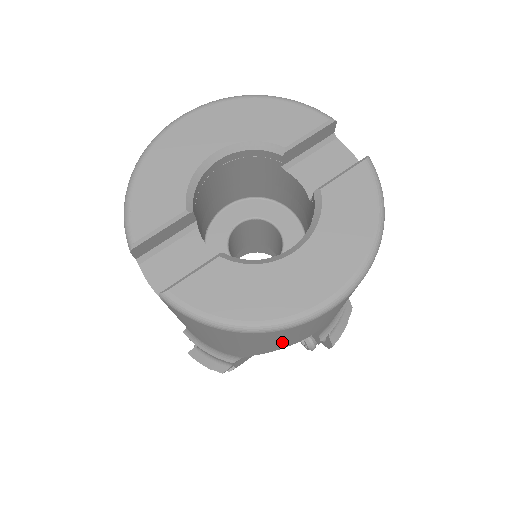
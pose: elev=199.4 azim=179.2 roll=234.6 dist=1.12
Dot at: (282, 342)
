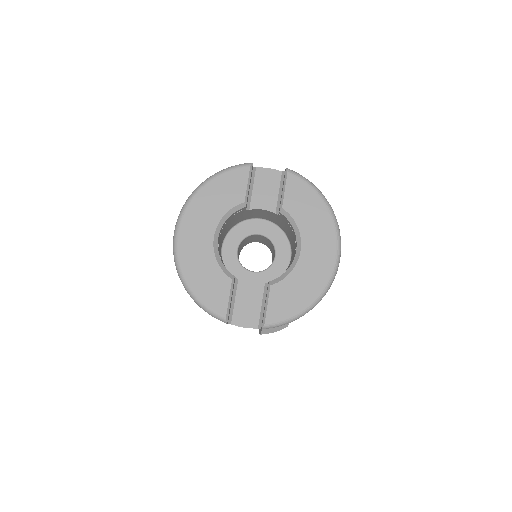
Dot at: occluded
